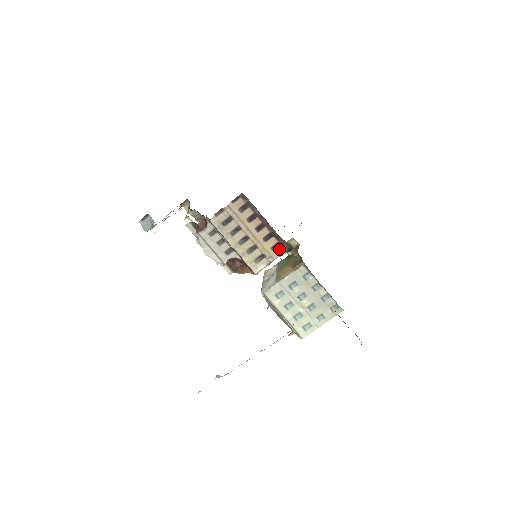
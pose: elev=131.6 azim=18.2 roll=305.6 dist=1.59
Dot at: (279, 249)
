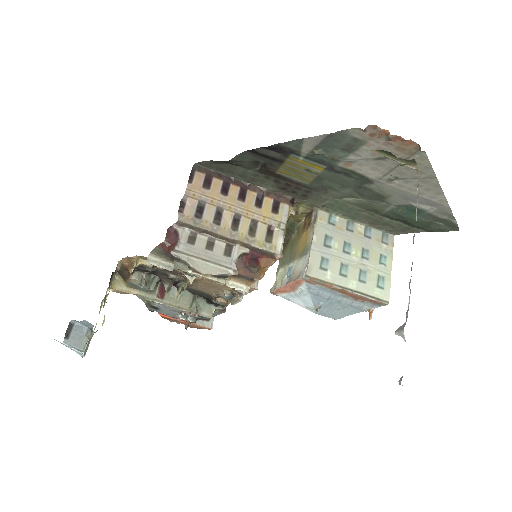
Dot at: (281, 208)
